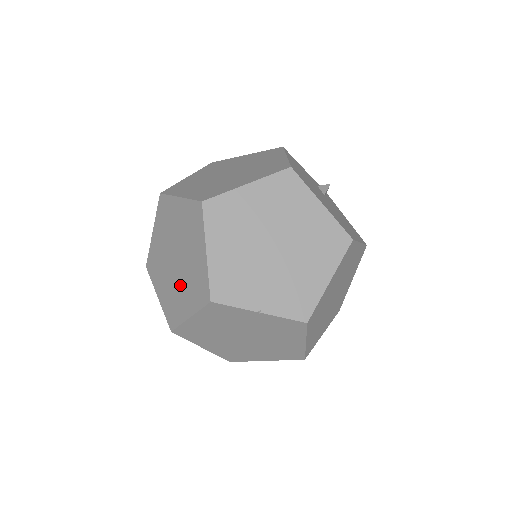
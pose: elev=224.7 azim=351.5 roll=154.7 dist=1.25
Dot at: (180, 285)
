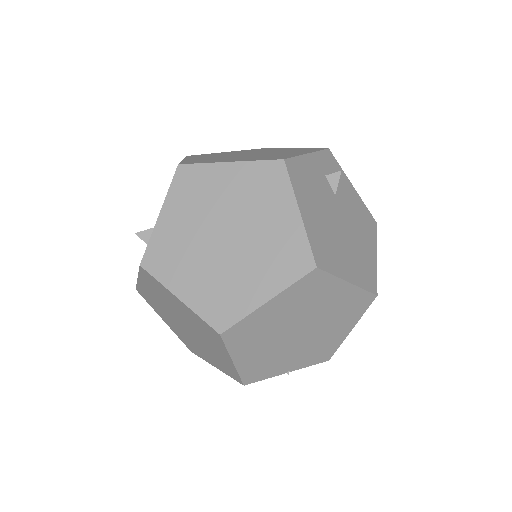
Dot at: (197, 345)
